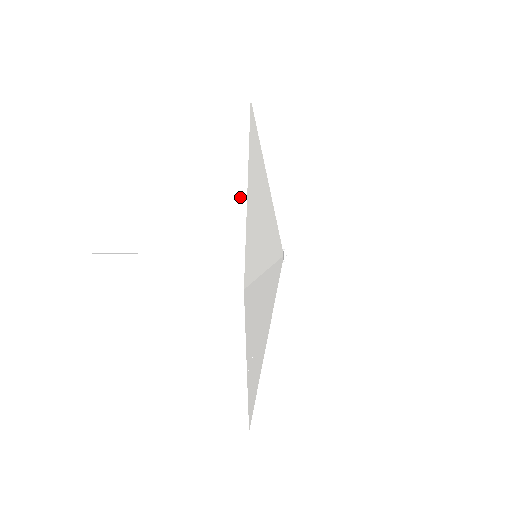
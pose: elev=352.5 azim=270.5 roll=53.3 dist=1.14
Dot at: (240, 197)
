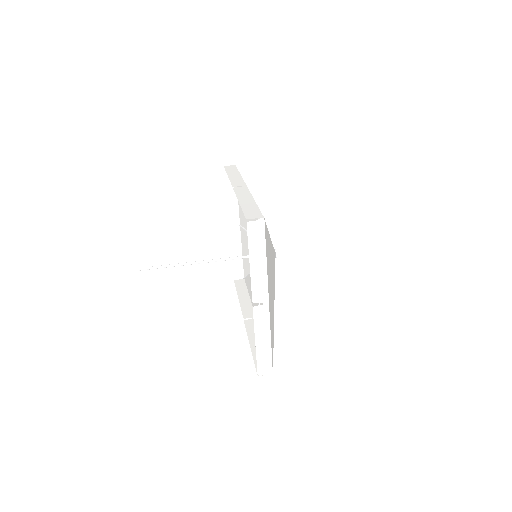
Dot at: (247, 194)
